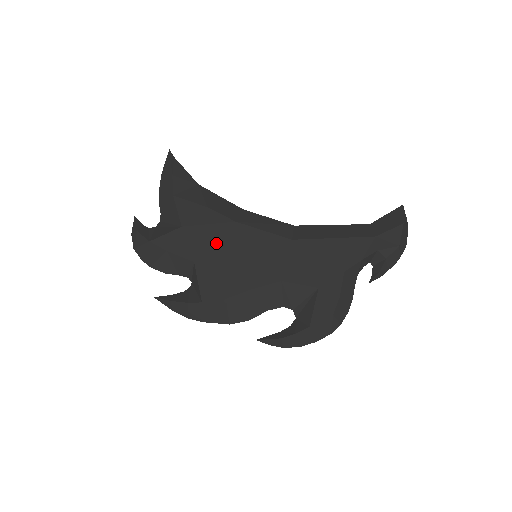
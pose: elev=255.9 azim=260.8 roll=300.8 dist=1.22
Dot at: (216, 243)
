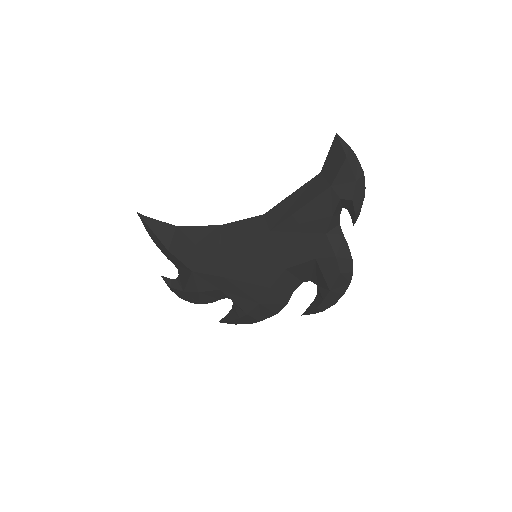
Dot at: (222, 269)
